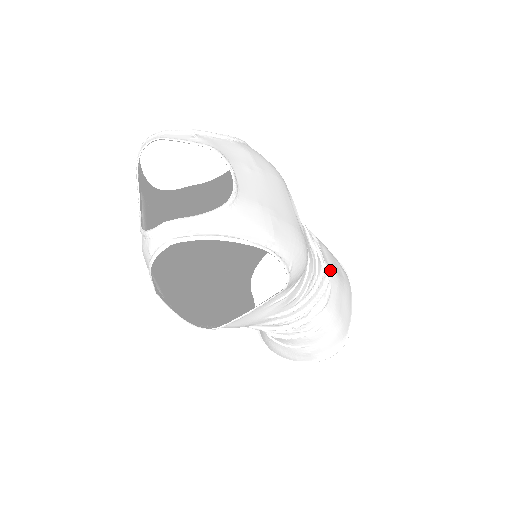
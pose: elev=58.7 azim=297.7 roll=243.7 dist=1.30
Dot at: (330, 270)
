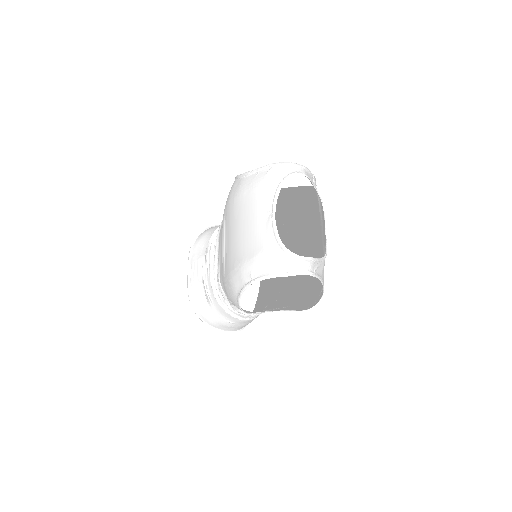
Dot at: (276, 282)
